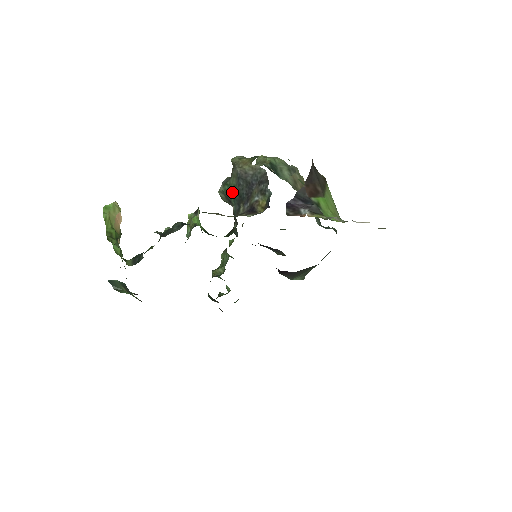
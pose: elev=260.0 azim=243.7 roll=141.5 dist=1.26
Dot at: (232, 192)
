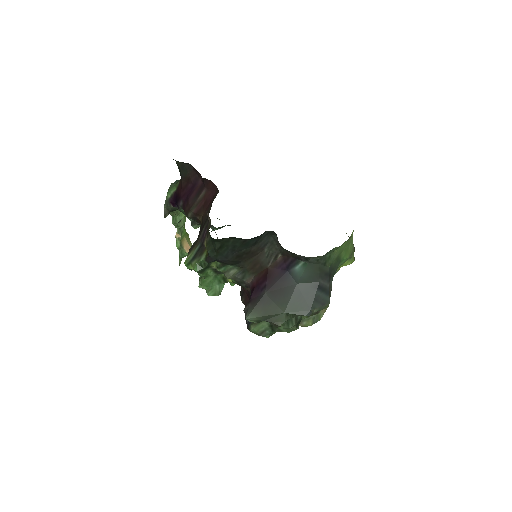
Dot at: occluded
